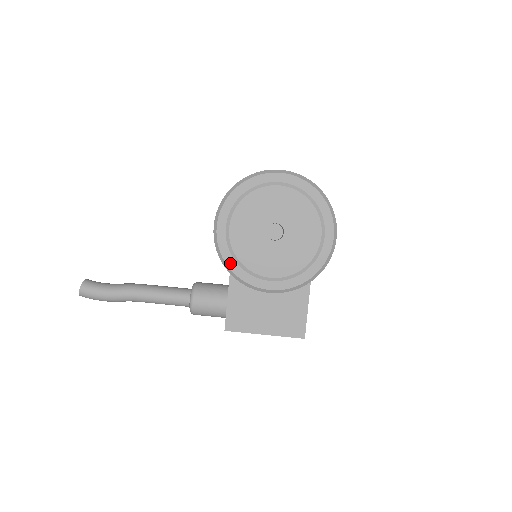
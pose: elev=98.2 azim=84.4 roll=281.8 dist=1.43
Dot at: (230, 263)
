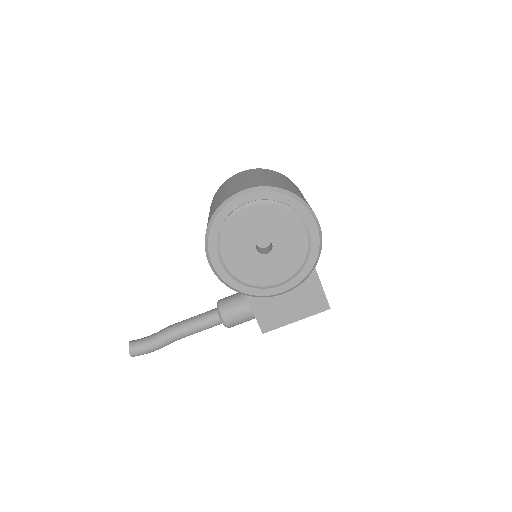
Dot at: (240, 288)
